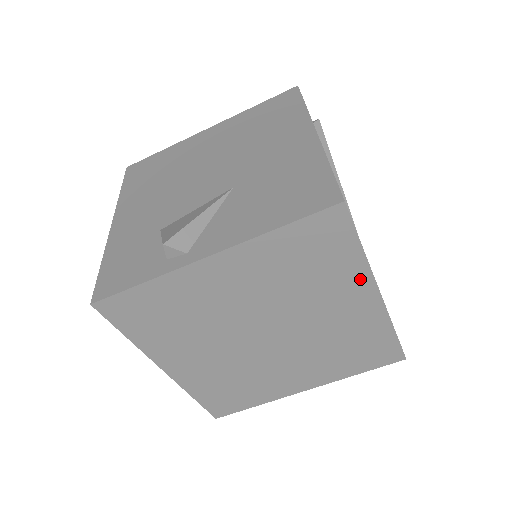
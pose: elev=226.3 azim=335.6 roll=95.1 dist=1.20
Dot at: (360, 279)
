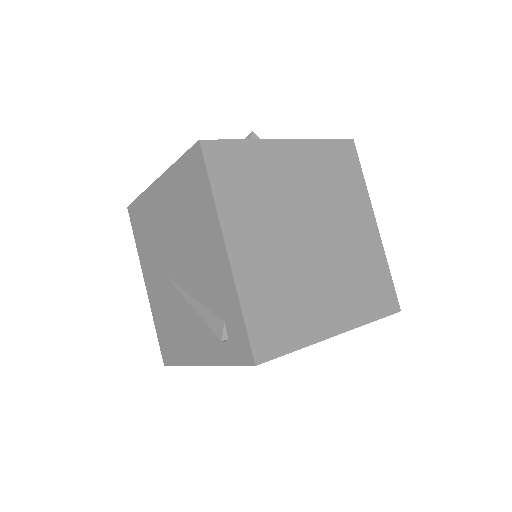
Dot at: (365, 203)
